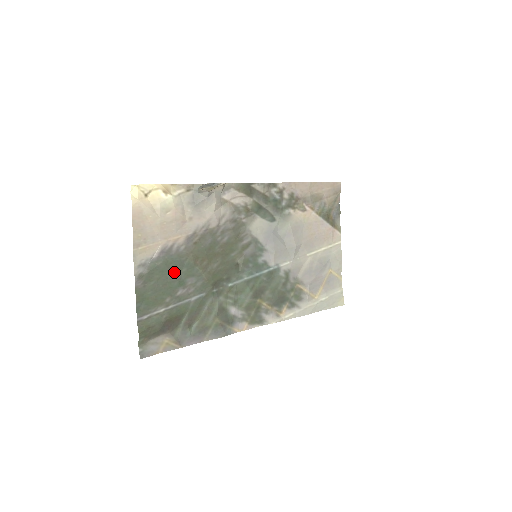
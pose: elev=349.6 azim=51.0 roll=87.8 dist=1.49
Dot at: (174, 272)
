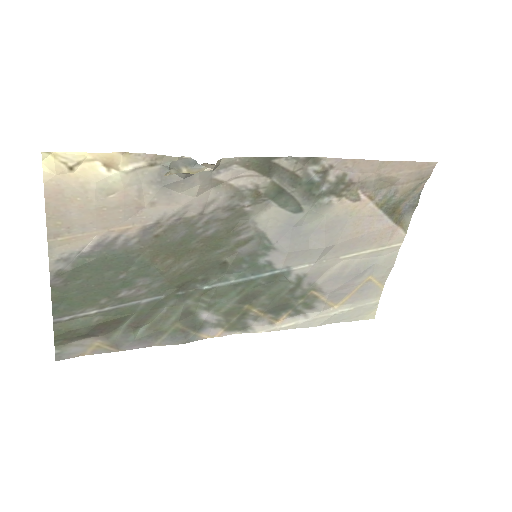
Dot at: (116, 270)
